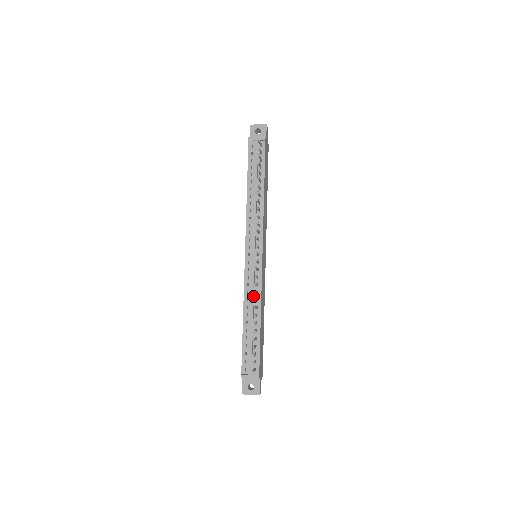
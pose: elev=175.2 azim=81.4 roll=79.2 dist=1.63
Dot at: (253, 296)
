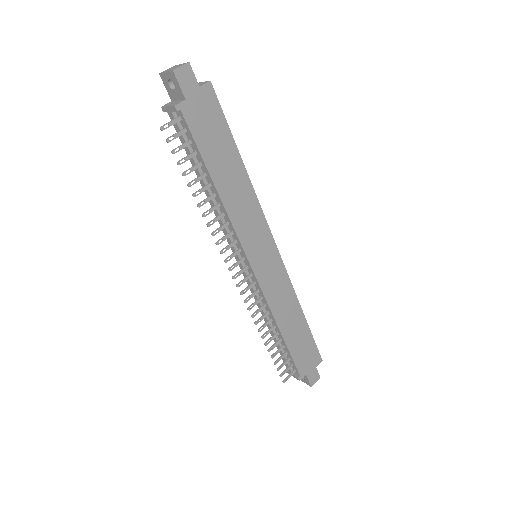
Dot at: (262, 309)
